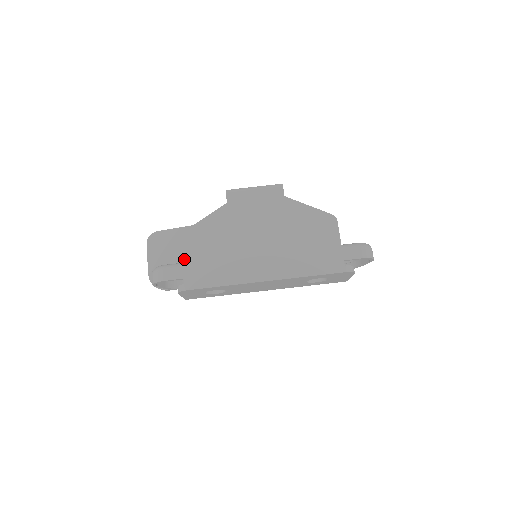
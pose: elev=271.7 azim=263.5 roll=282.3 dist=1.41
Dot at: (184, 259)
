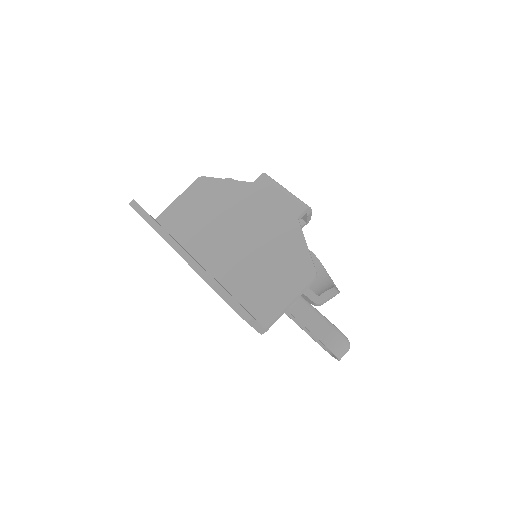
Dot at: (181, 195)
